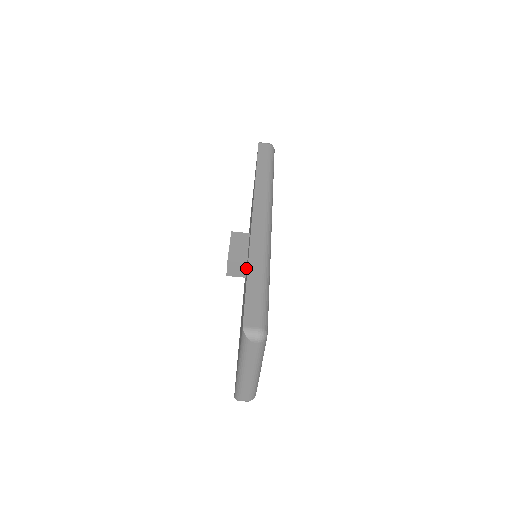
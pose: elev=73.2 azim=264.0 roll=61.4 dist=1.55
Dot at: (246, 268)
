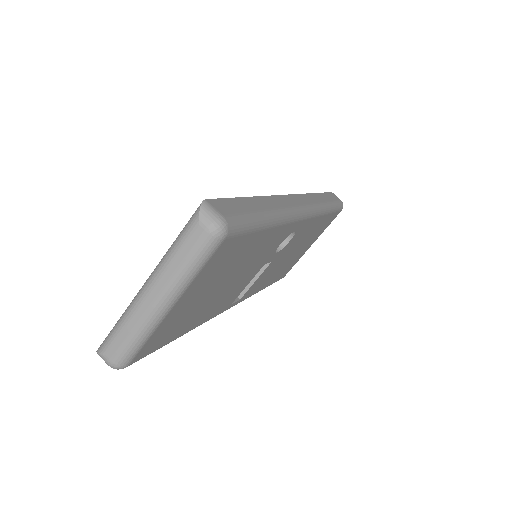
Dot at: occluded
